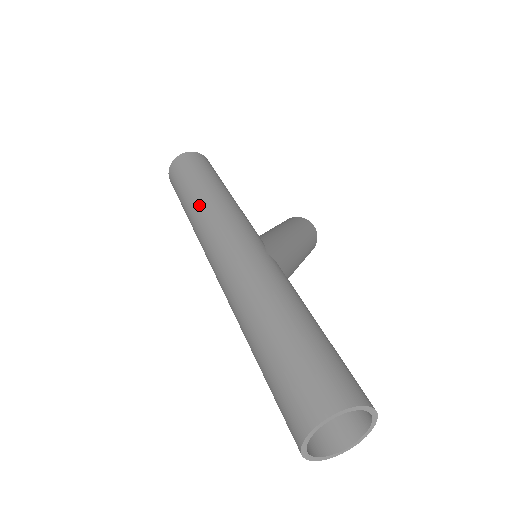
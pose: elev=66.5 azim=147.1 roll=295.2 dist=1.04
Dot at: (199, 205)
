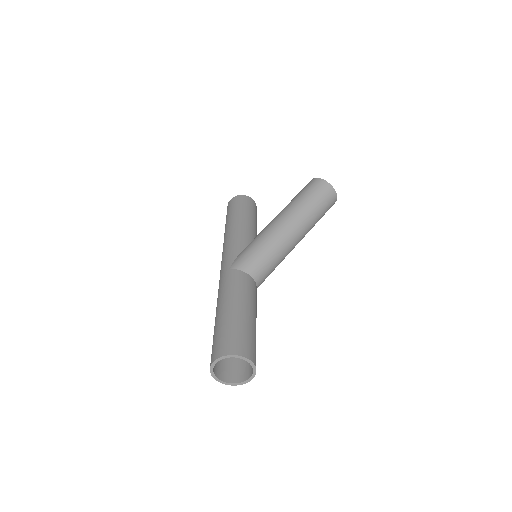
Dot at: occluded
